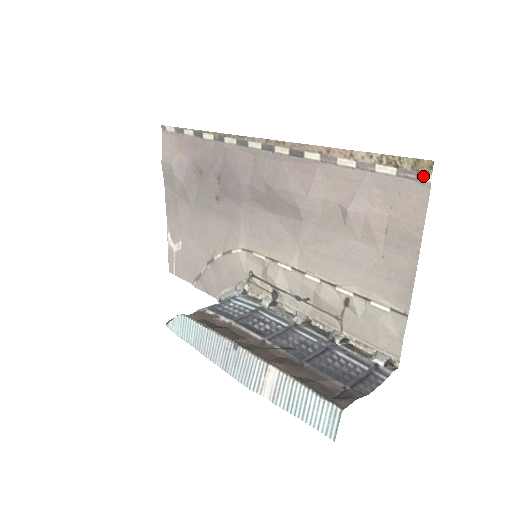
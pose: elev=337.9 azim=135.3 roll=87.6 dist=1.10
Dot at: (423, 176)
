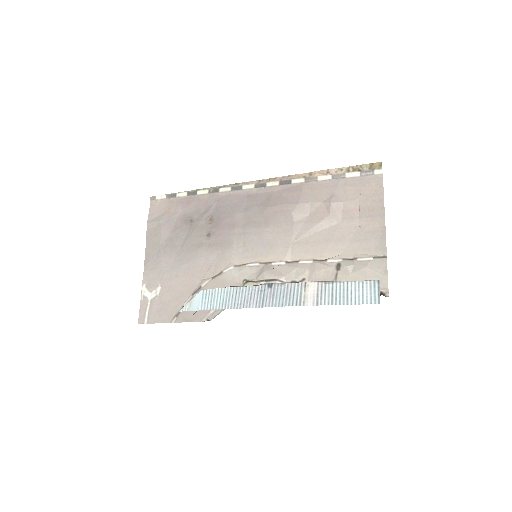
Dot at: (377, 171)
